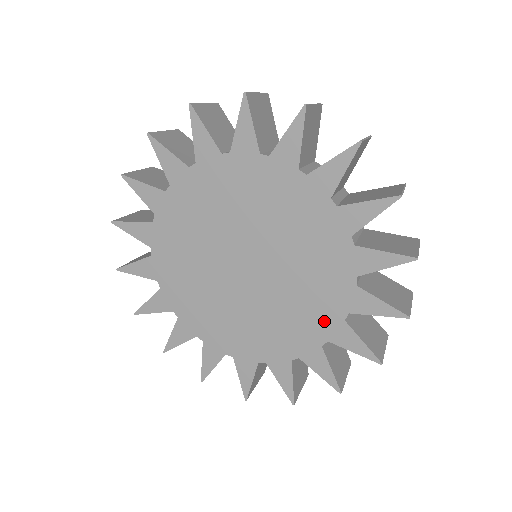
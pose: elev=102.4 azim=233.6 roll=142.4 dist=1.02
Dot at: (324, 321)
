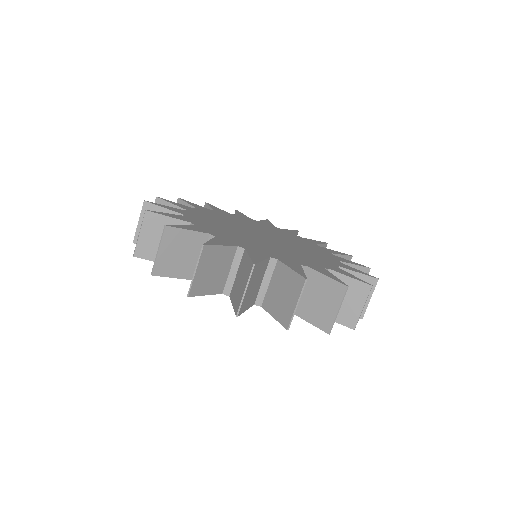
Dot at: (286, 258)
